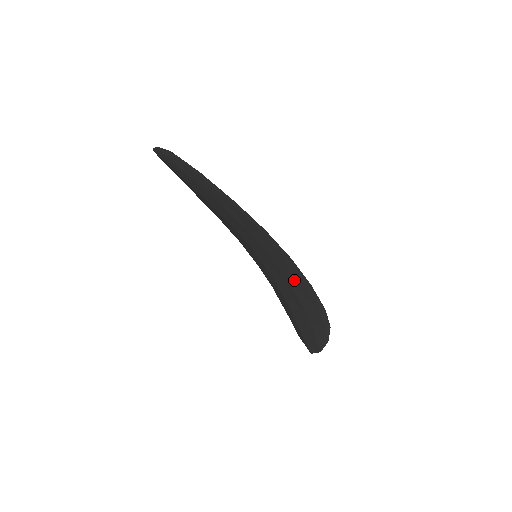
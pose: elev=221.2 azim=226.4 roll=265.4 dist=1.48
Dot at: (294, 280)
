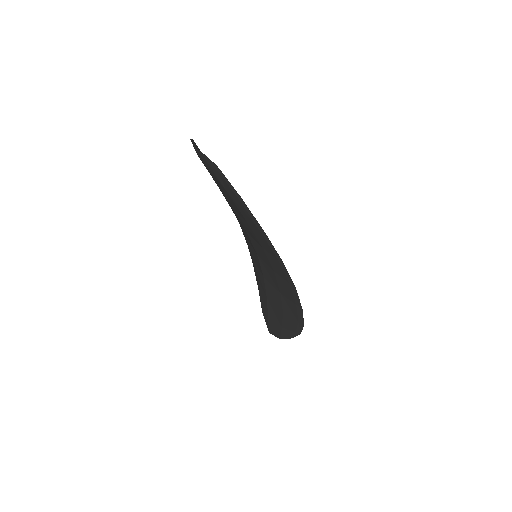
Dot at: (287, 295)
